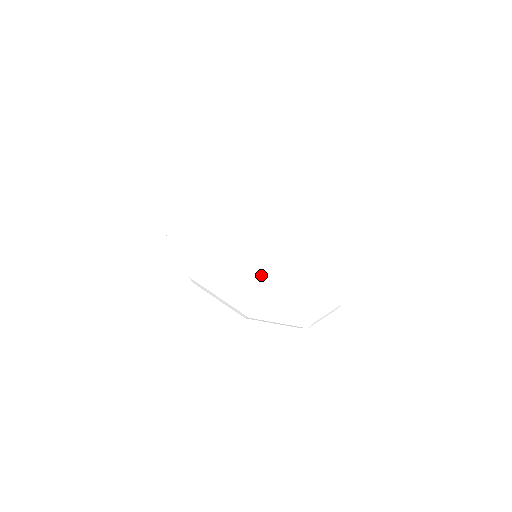
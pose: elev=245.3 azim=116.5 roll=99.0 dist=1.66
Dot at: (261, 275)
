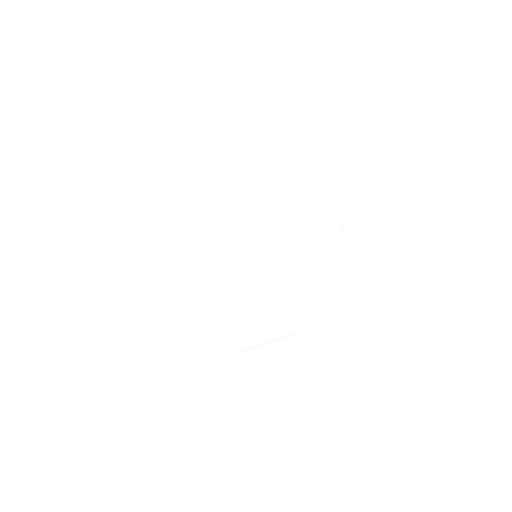
Dot at: (252, 292)
